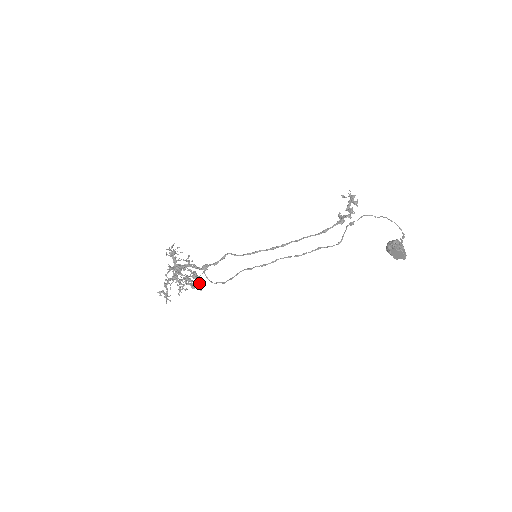
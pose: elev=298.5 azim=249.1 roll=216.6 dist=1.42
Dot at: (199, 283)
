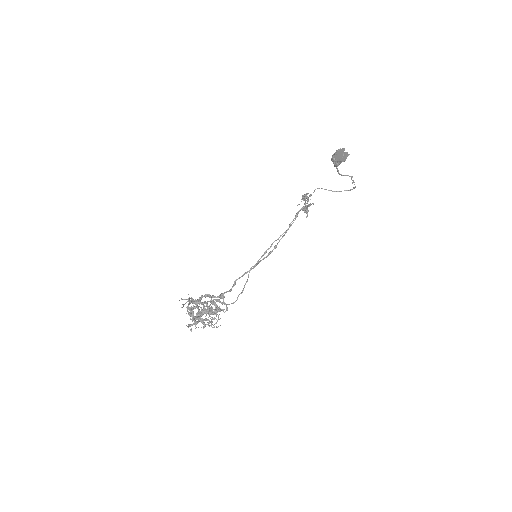
Dot at: (221, 303)
